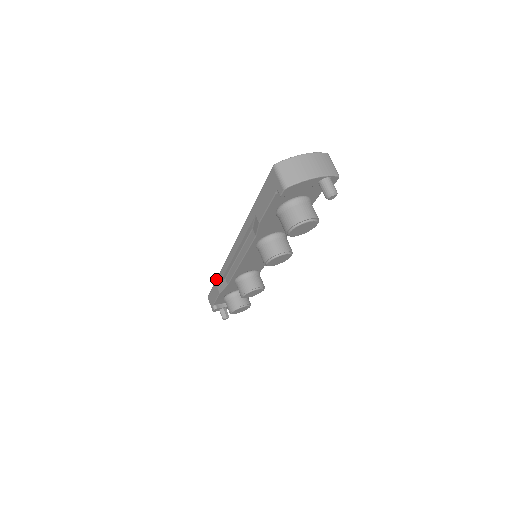
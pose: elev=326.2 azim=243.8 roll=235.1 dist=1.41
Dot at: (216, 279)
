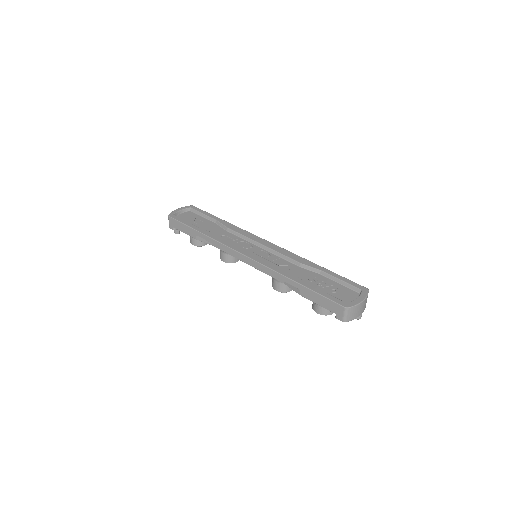
Dot at: (199, 232)
